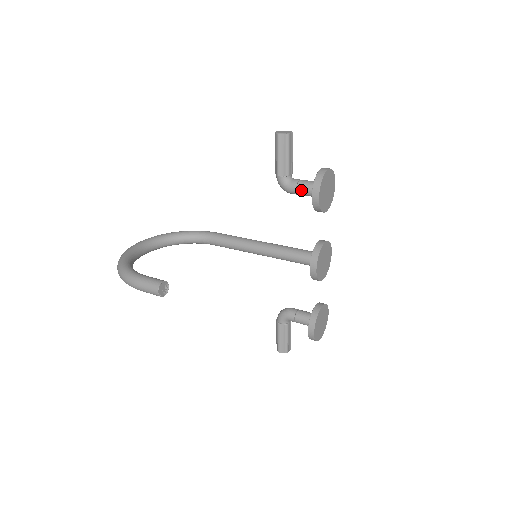
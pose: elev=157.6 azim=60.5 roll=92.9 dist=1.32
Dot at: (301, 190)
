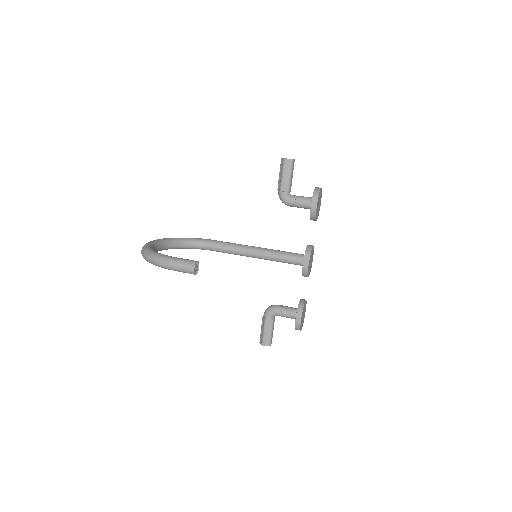
Dot at: (299, 203)
